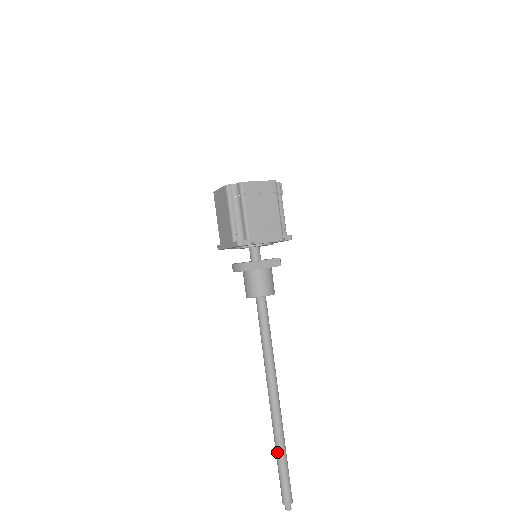
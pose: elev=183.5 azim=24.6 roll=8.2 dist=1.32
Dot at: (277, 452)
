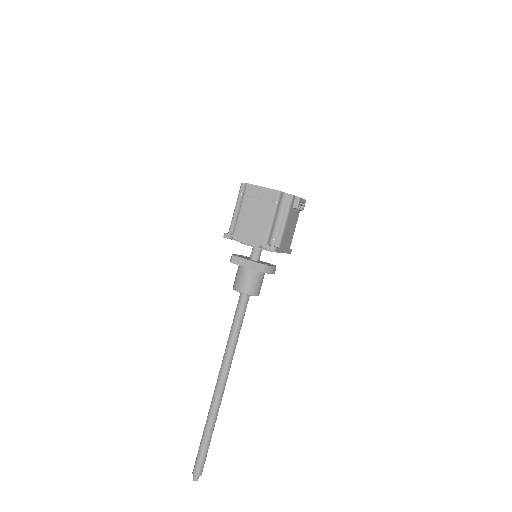
Dot at: (204, 428)
